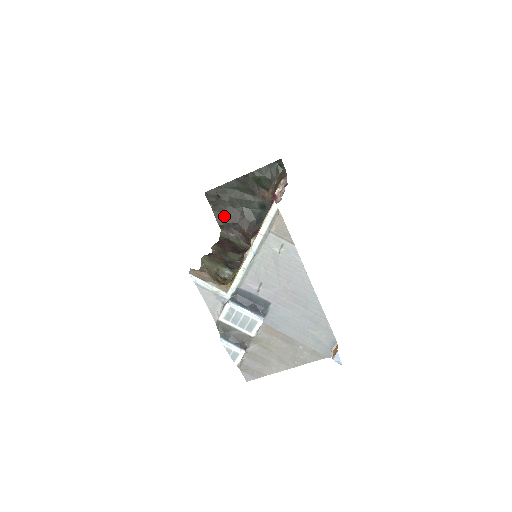
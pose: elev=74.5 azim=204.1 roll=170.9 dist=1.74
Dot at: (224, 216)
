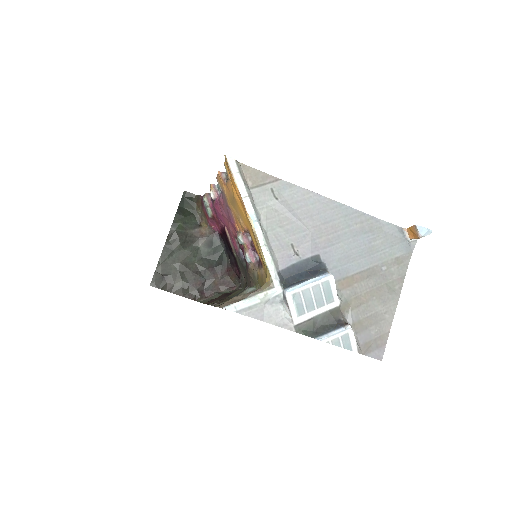
Dot at: (188, 287)
